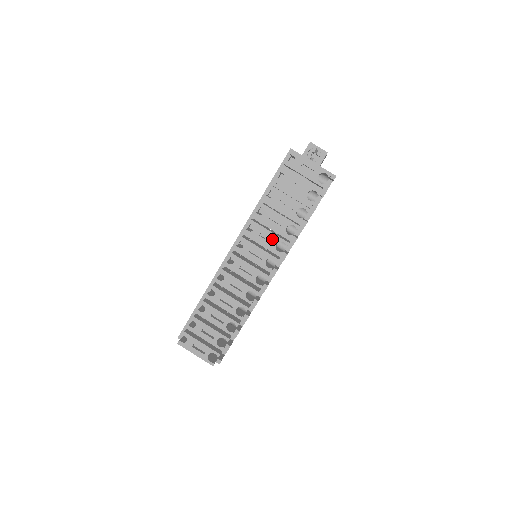
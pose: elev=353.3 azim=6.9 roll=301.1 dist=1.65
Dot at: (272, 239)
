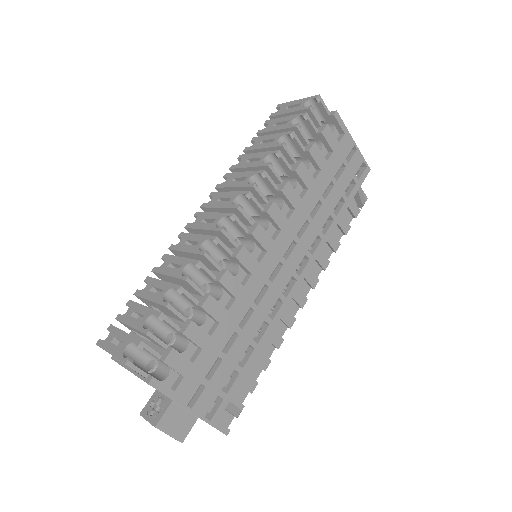
Dot at: (245, 177)
